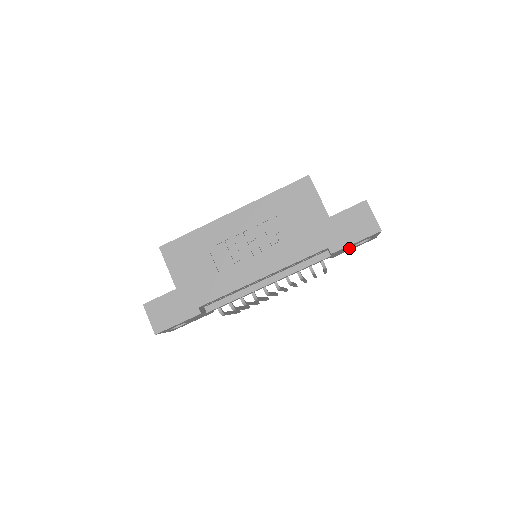
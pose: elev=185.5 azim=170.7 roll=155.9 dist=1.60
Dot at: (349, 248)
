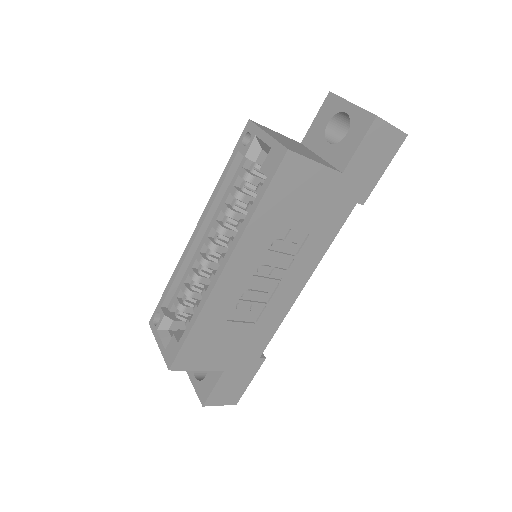
Dot at: occluded
